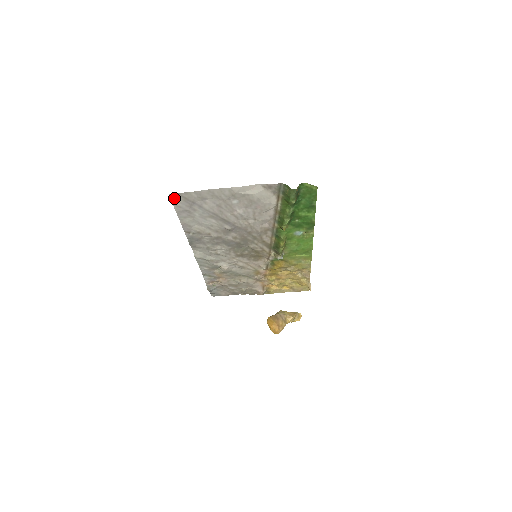
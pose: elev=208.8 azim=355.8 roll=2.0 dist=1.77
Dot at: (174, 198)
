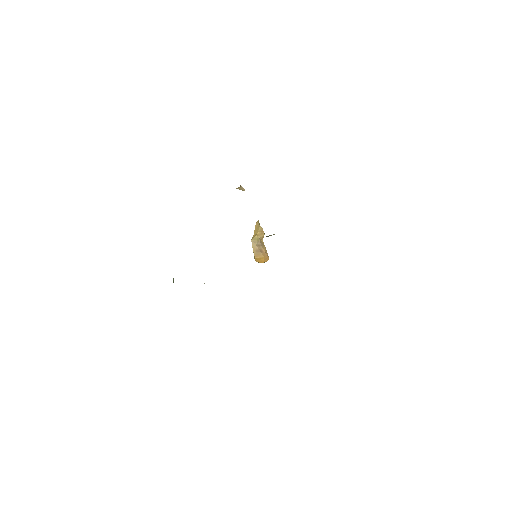
Dot at: occluded
